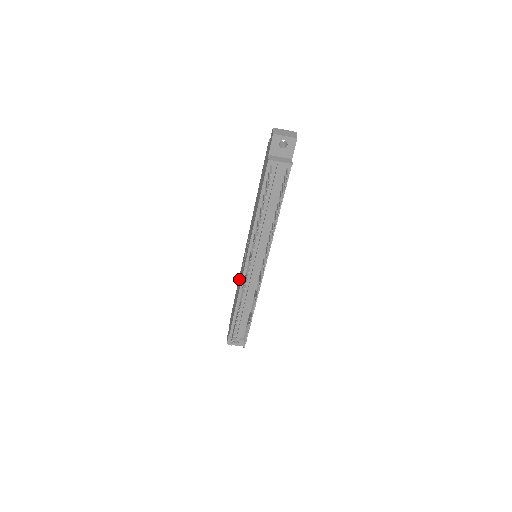
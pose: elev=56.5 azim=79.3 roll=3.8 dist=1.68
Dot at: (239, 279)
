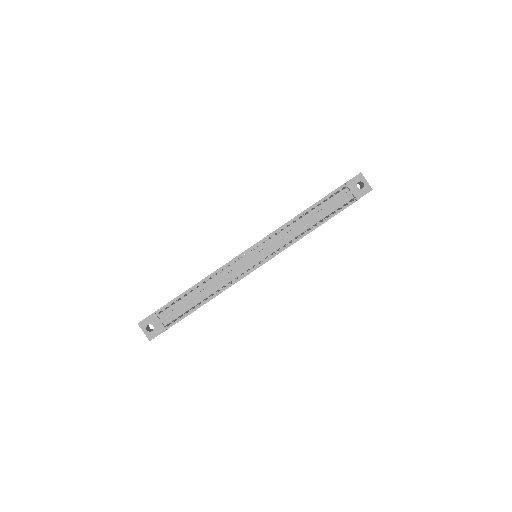
Dot at: occluded
